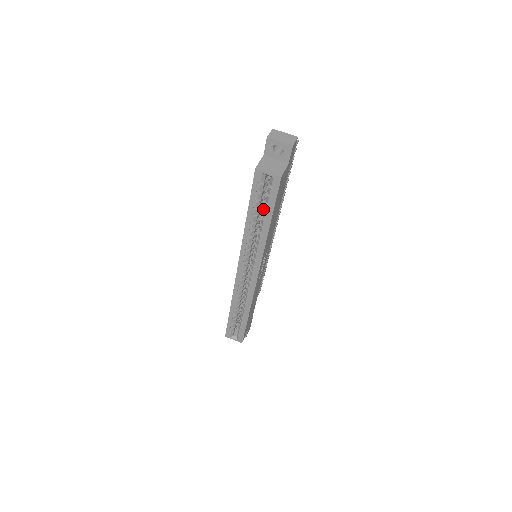
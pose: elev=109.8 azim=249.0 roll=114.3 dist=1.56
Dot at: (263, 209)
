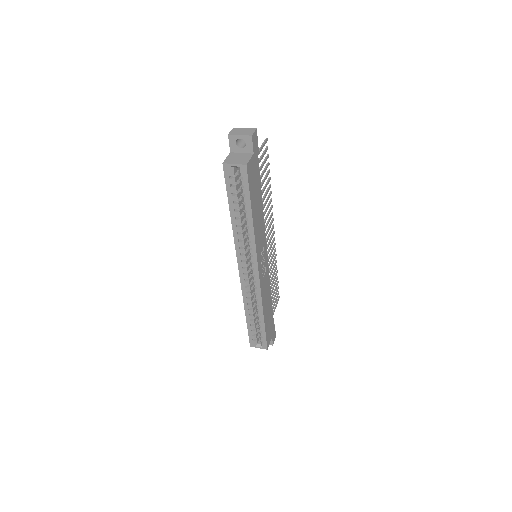
Dot at: occluded
